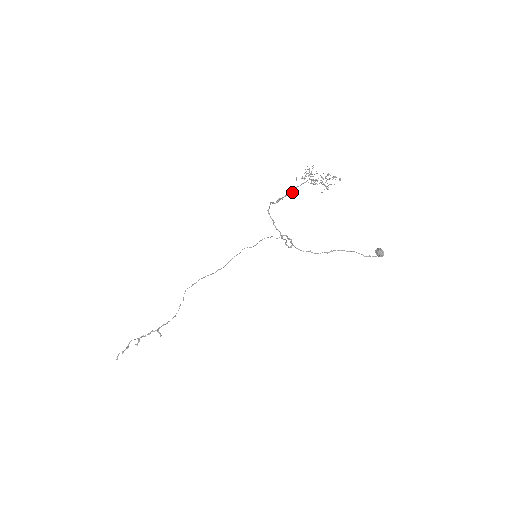
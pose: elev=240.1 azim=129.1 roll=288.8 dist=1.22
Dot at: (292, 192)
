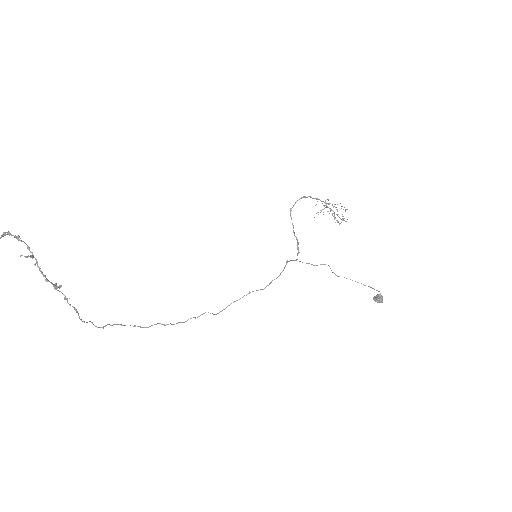
Dot at: occluded
